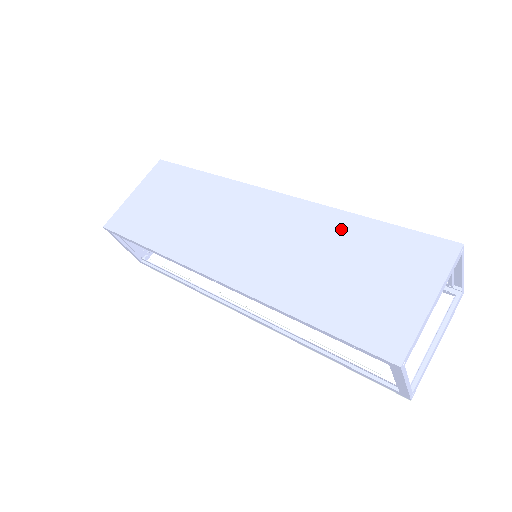
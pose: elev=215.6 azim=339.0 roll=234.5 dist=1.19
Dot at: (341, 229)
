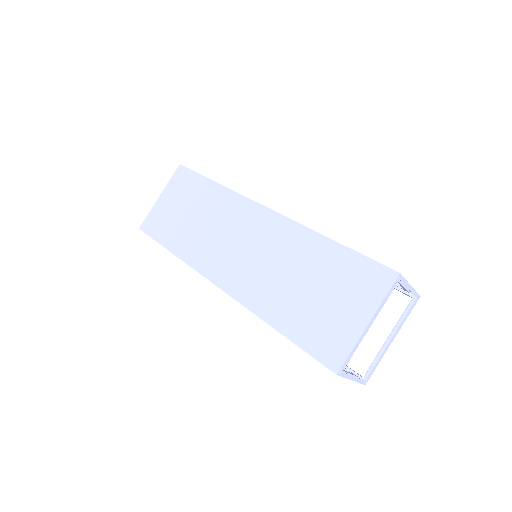
Dot at: (310, 249)
